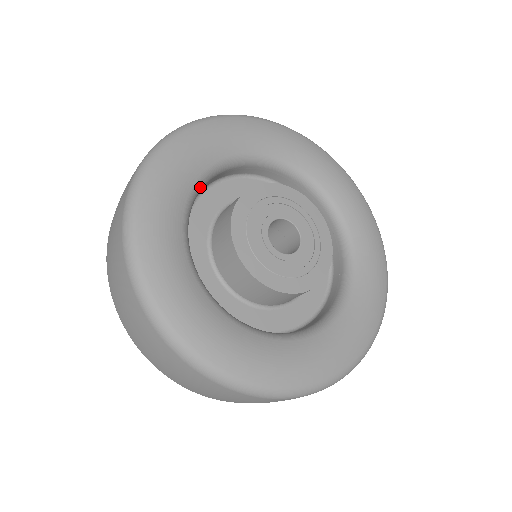
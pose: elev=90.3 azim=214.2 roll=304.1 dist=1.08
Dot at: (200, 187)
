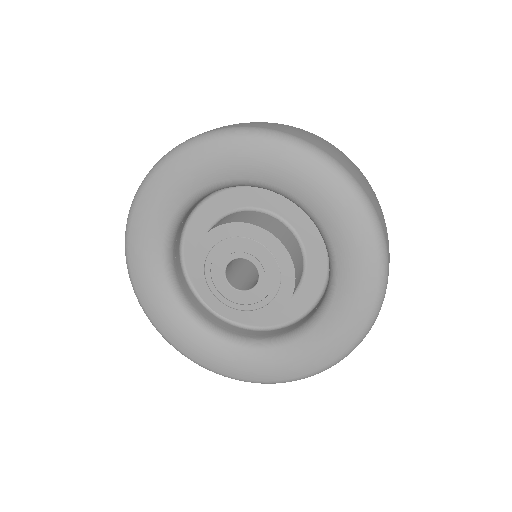
Dot at: (171, 238)
